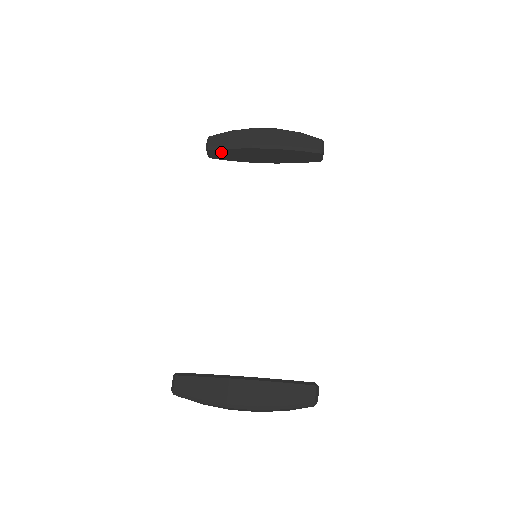
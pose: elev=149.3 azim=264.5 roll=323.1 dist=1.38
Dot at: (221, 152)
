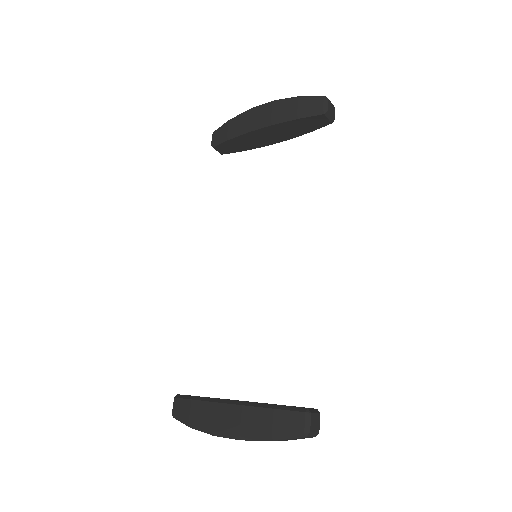
Dot at: (225, 145)
